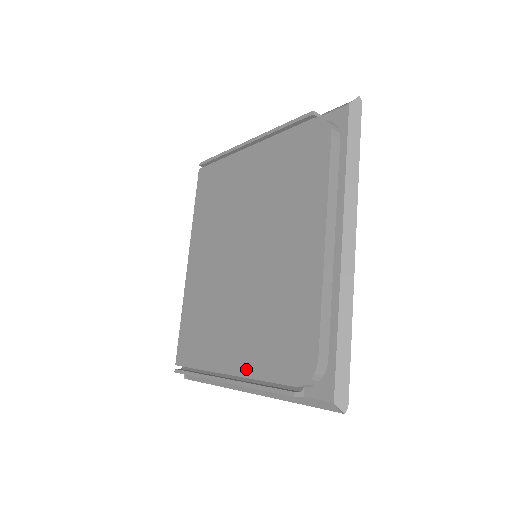
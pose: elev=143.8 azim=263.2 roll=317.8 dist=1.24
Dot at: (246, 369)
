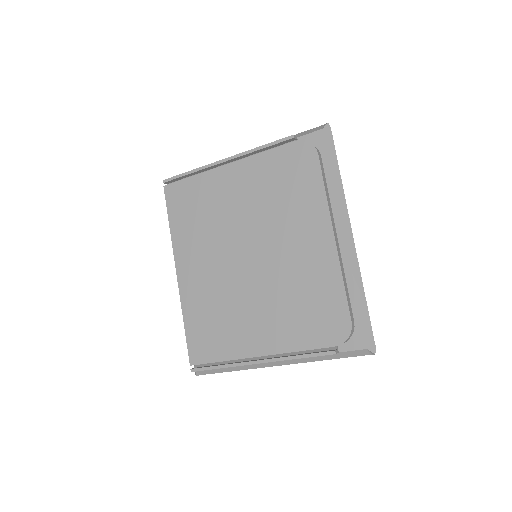
Dot at: (280, 347)
